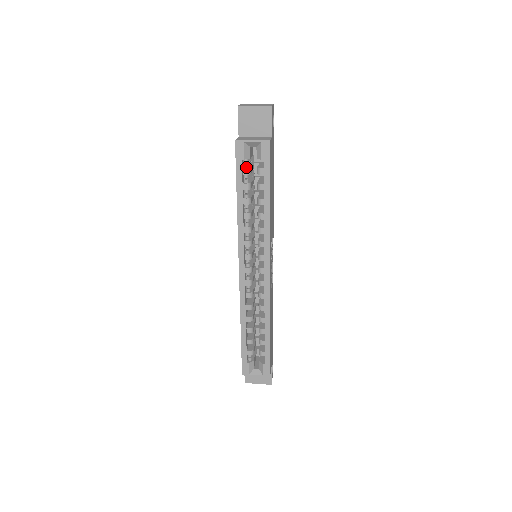
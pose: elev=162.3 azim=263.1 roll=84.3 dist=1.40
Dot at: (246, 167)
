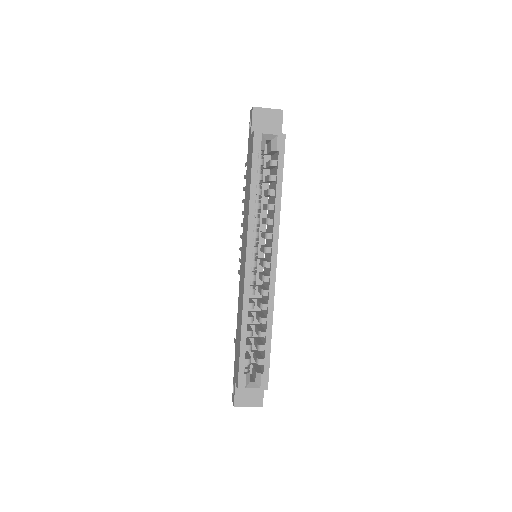
Dot at: (260, 158)
